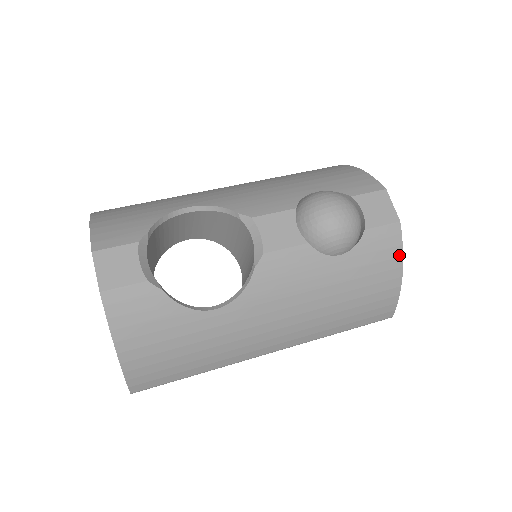
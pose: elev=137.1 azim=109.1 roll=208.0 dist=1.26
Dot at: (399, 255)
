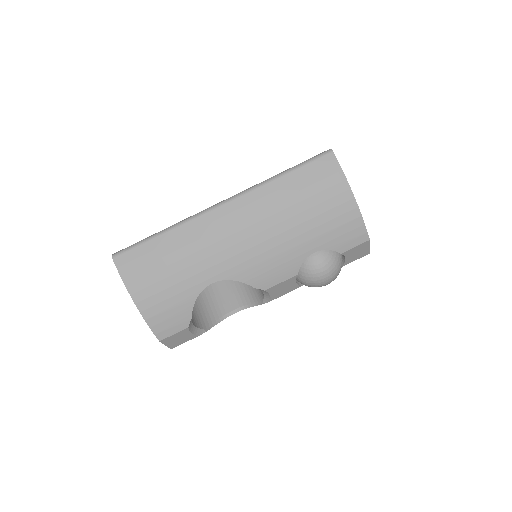
Dot at: occluded
